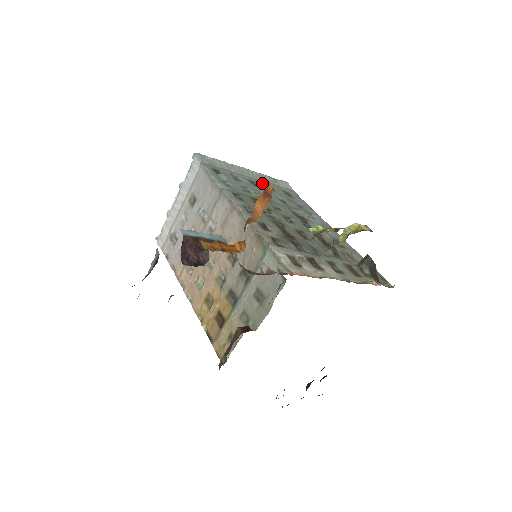
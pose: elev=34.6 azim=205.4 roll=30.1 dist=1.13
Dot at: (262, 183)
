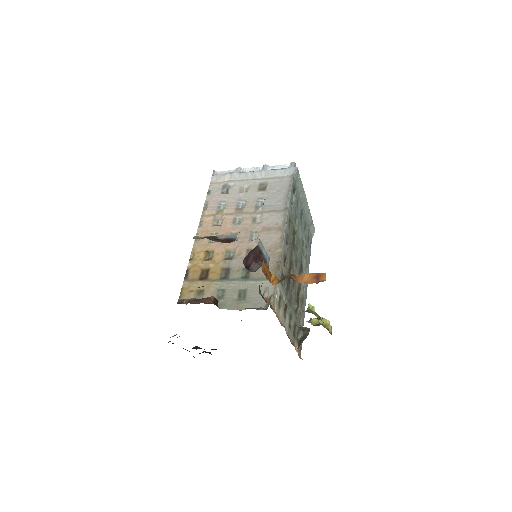
Dot at: (305, 218)
